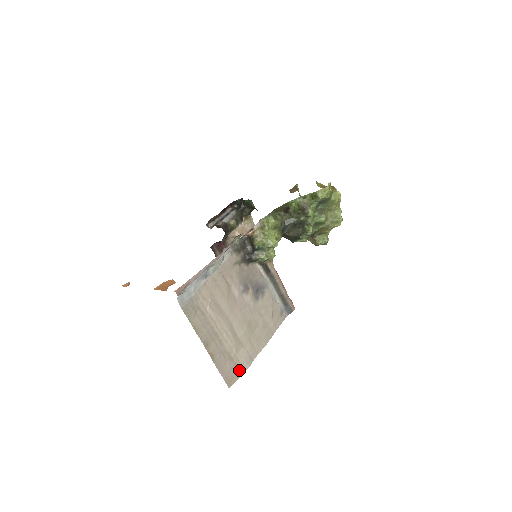
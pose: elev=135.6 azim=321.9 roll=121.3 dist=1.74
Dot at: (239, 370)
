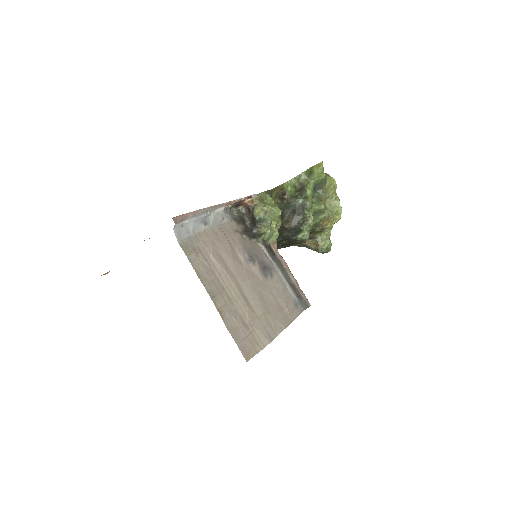
Dot at: (257, 343)
